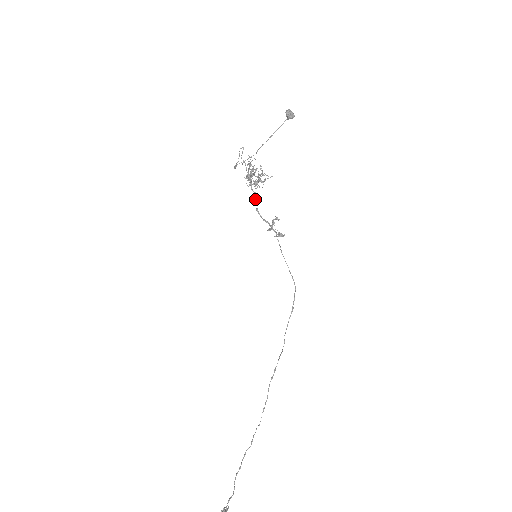
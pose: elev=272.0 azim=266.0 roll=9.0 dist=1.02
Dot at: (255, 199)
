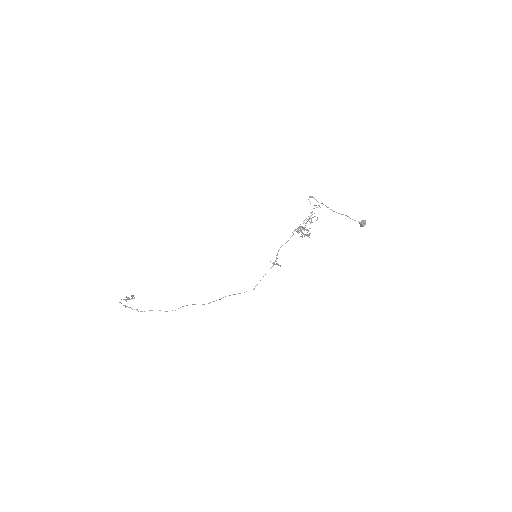
Dot at: (288, 240)
